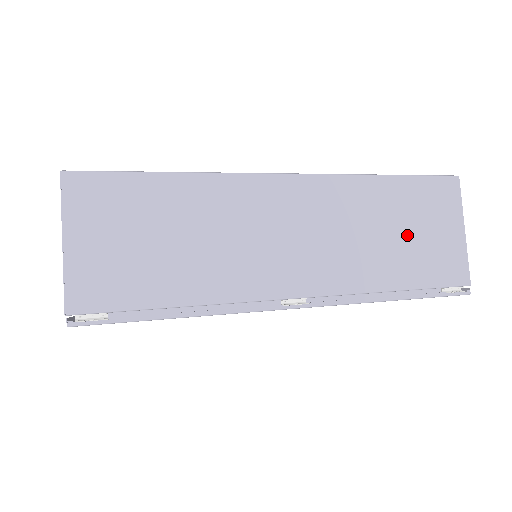
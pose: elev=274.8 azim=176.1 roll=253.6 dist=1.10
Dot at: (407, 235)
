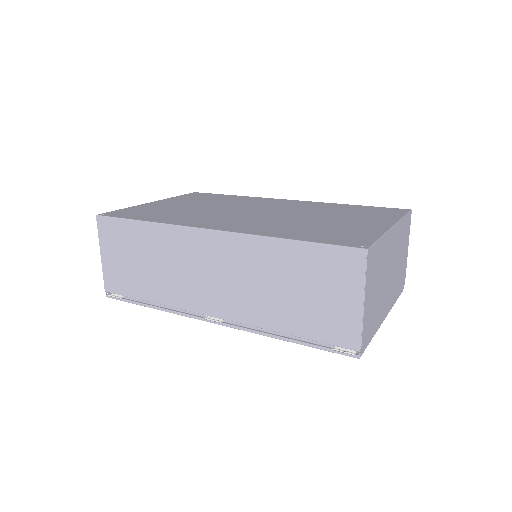
Dot at: (302, 294)
